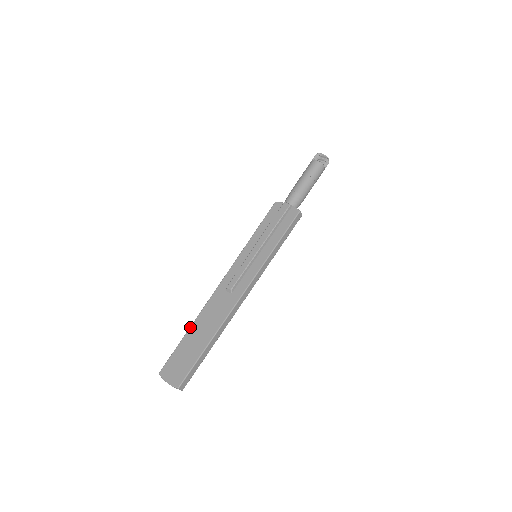
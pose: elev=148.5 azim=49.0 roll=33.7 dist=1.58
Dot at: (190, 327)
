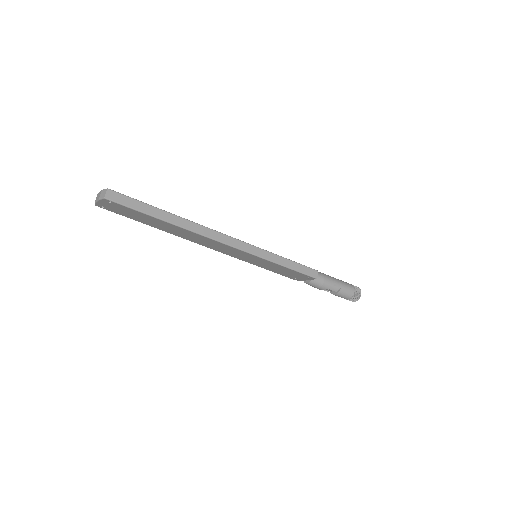
Dot at: occluded
